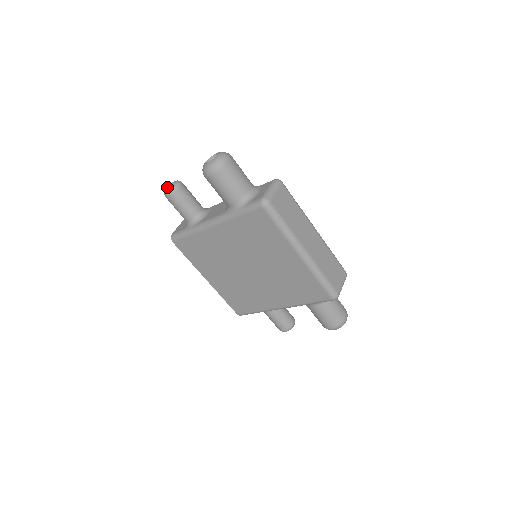
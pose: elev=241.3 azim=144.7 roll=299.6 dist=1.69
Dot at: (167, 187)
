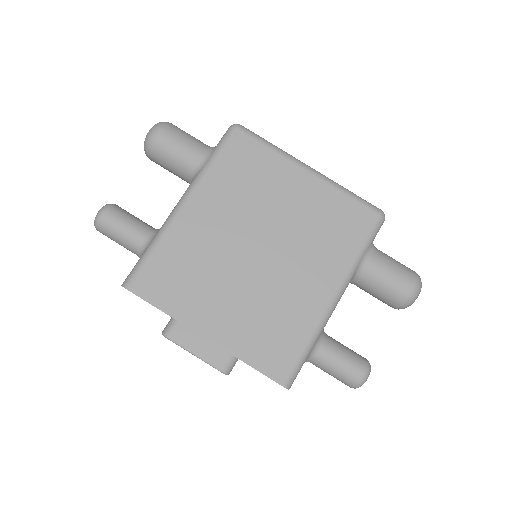
Dot at: occluded
